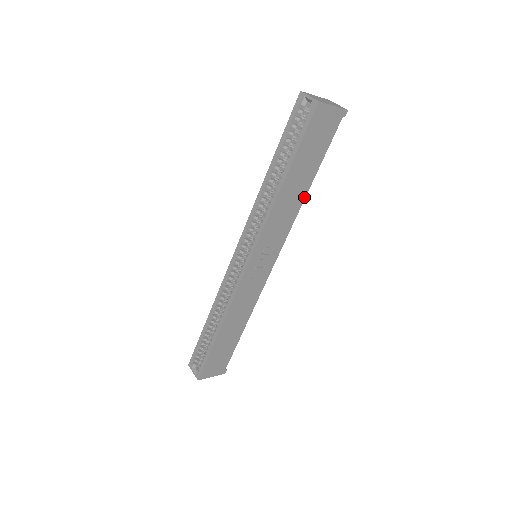
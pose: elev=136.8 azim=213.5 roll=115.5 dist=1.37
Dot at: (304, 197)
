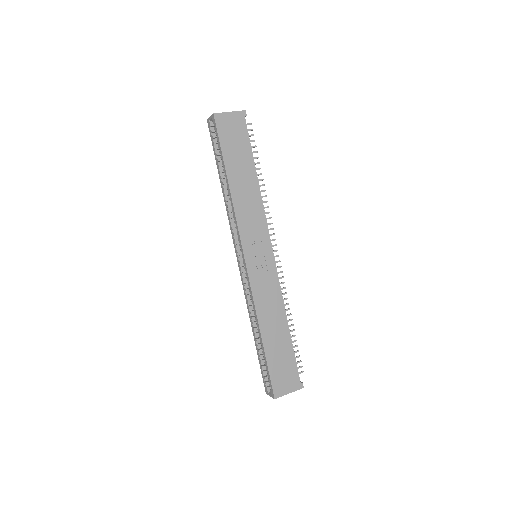
Dot at: (258, 187)
